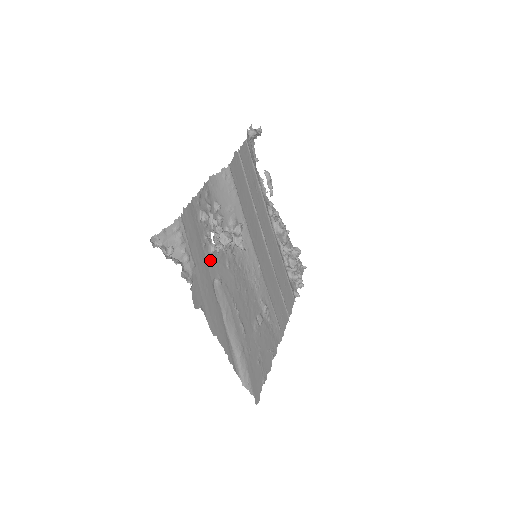
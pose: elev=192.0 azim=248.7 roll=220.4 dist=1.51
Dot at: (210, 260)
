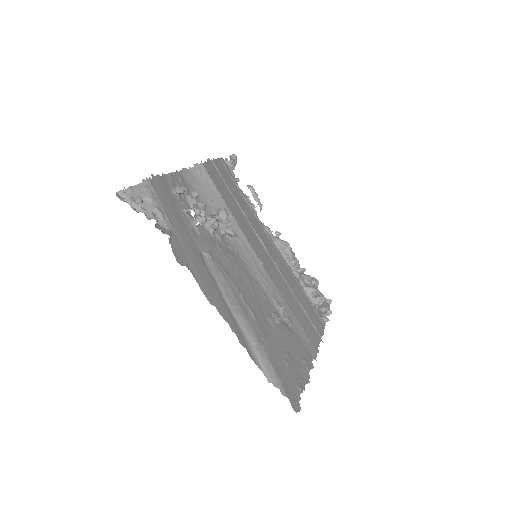
Dot at: (193, 232)
